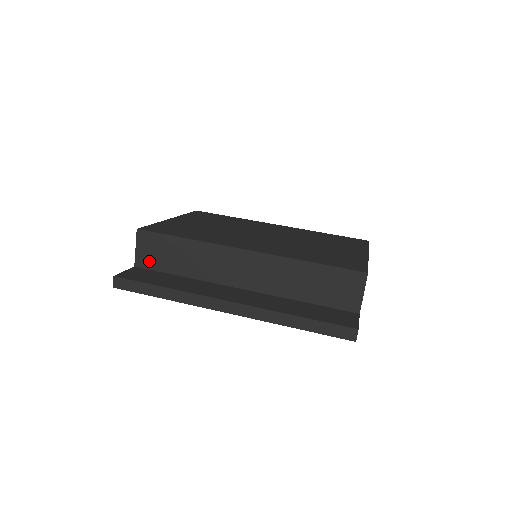
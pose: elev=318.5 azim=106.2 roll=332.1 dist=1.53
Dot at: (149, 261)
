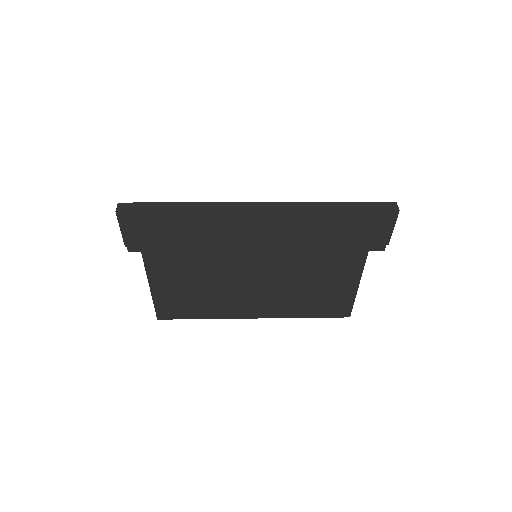
Dot at: occluded
